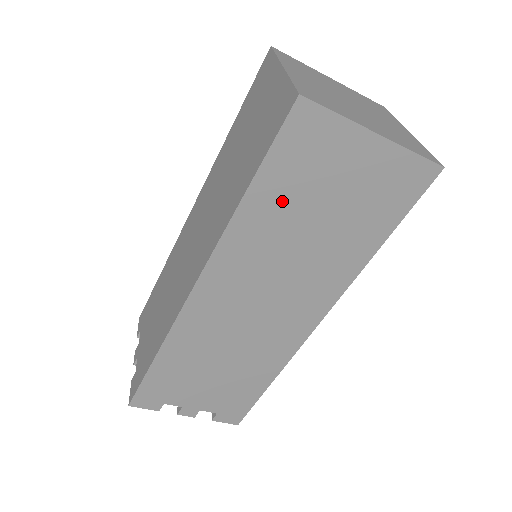
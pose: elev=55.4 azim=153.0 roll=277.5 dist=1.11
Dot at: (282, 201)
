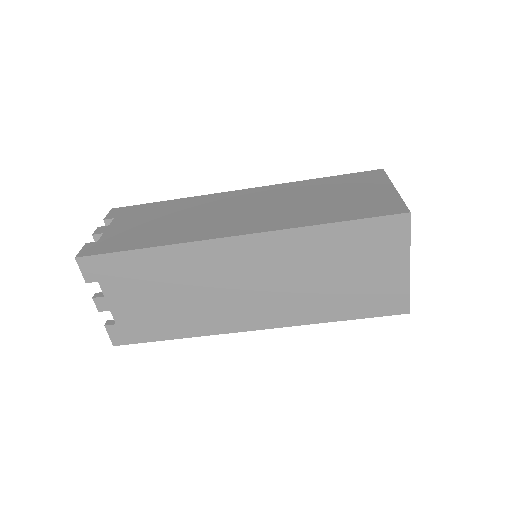
Dot at: (338, 247)
